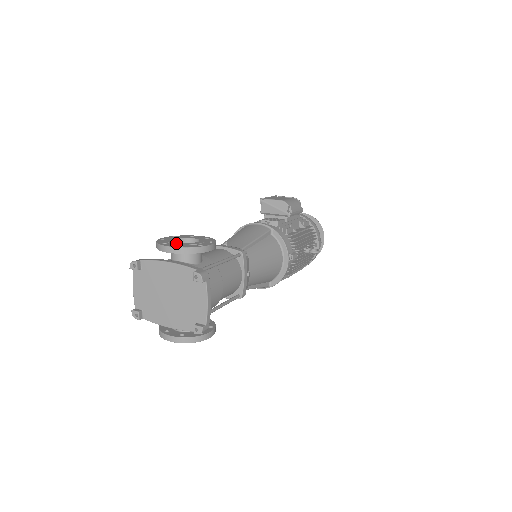
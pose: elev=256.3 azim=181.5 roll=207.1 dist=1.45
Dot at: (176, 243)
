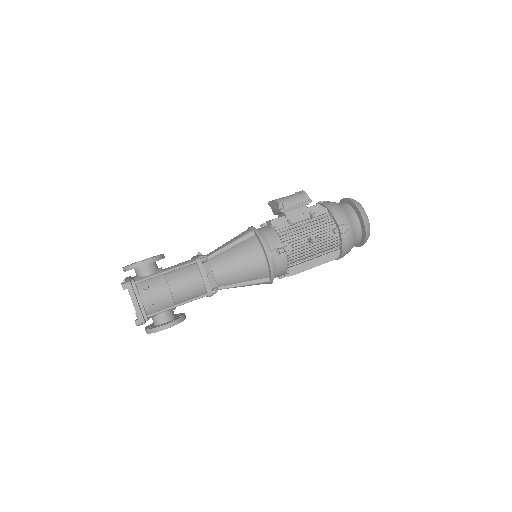
Dot at: occluded
